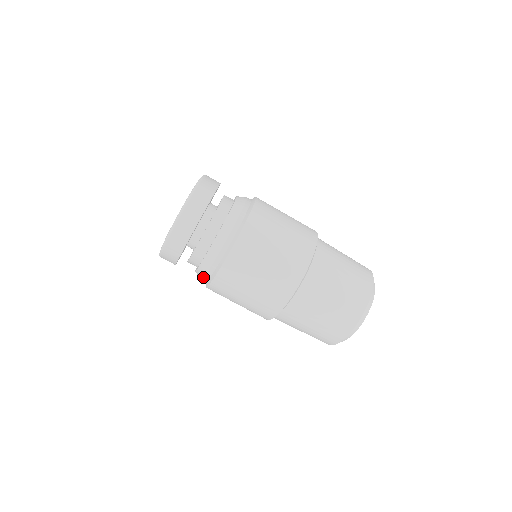
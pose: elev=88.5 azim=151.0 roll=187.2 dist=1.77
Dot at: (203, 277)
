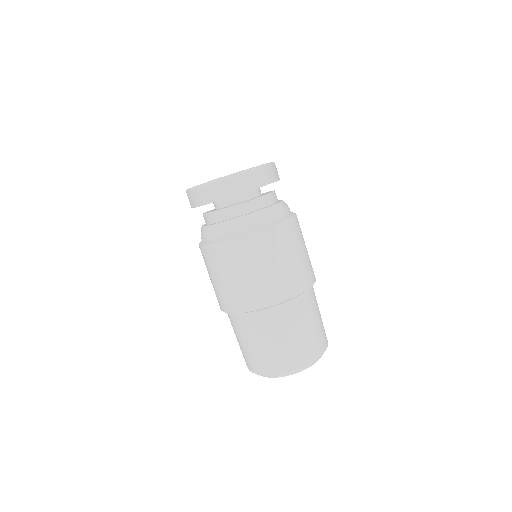
Dot at: (202, 236)
